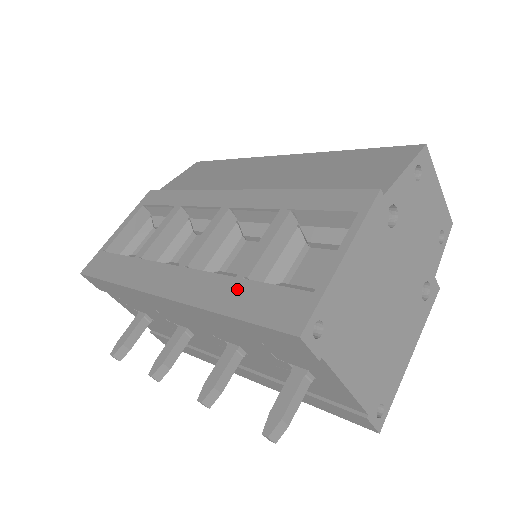
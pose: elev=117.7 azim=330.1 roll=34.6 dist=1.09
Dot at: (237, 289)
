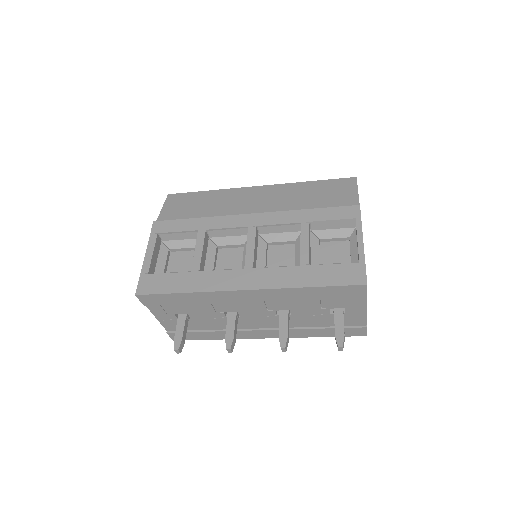
Dot at: (307, 272)
